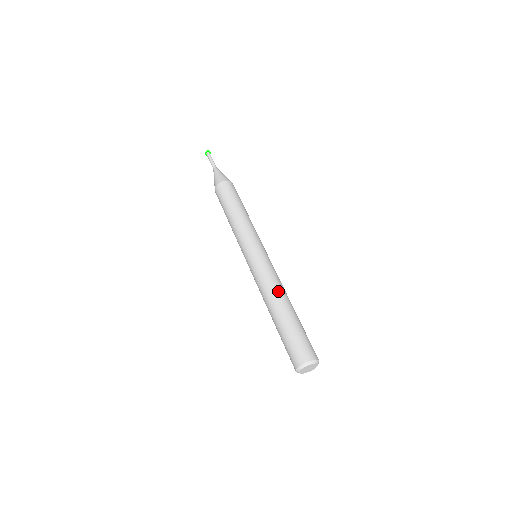
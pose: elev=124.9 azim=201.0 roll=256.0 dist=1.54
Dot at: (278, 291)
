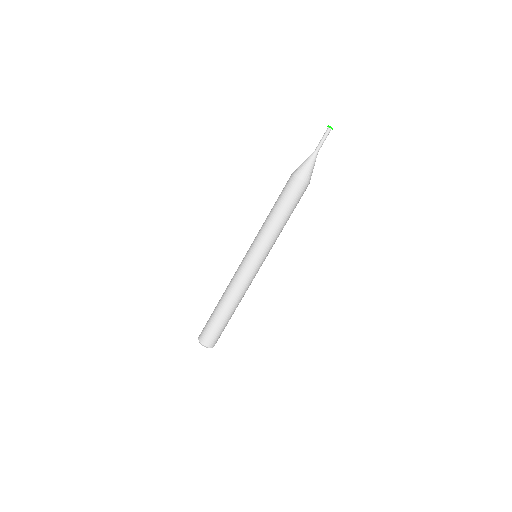
Dot at: (236, 297)
